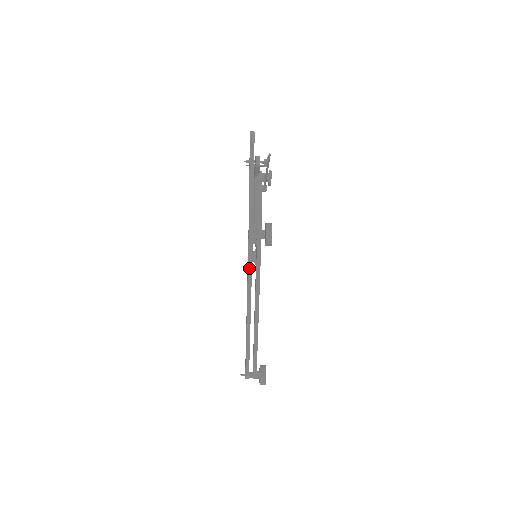
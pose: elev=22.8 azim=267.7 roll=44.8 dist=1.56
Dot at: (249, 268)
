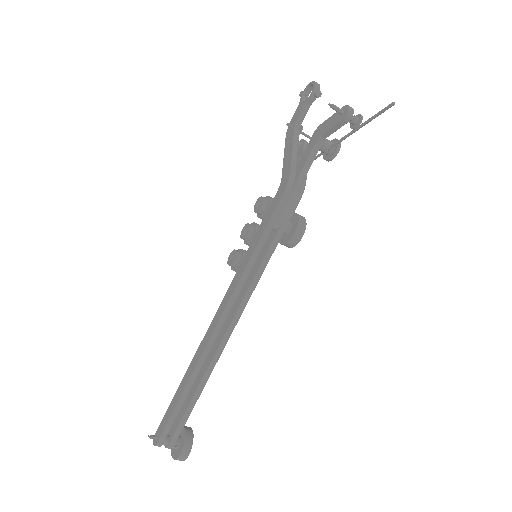
Dot at: (247, 269)
